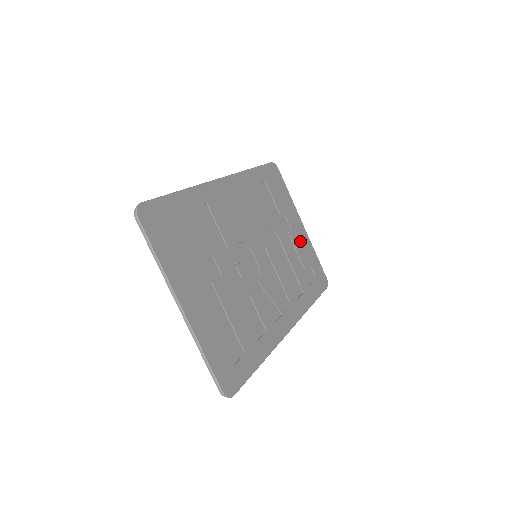
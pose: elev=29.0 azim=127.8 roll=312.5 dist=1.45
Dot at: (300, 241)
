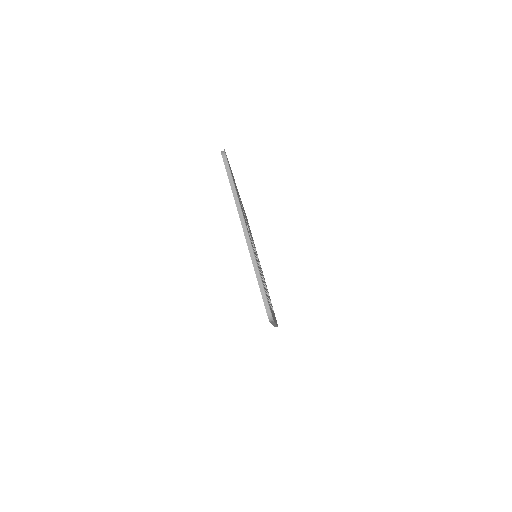
Dot at: occluded
